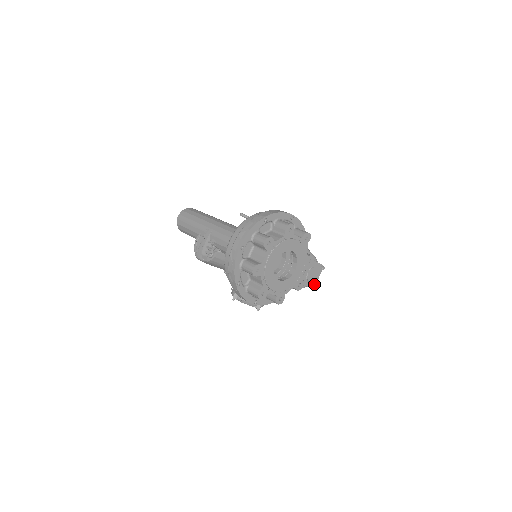
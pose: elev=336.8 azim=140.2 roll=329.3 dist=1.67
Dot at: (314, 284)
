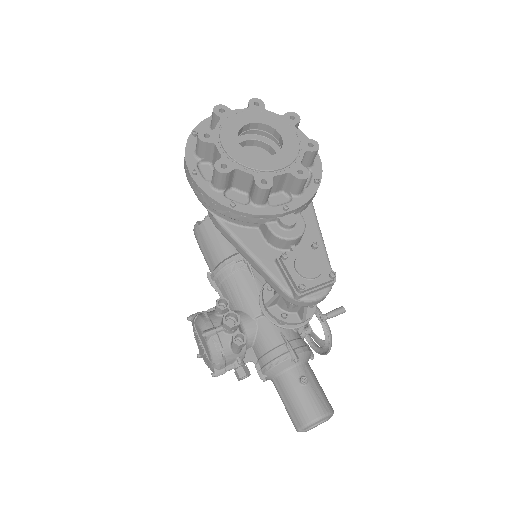
Dot at: (303, 285)
